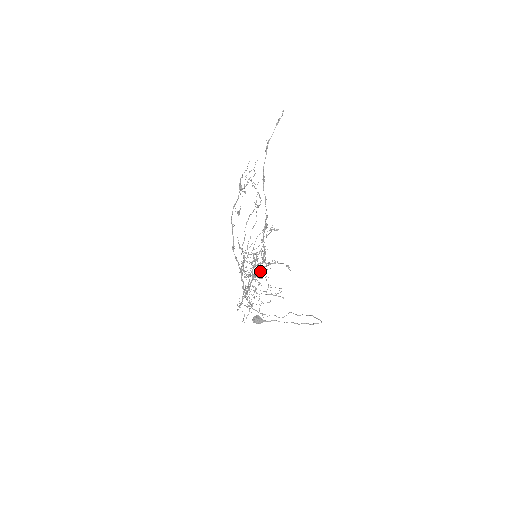
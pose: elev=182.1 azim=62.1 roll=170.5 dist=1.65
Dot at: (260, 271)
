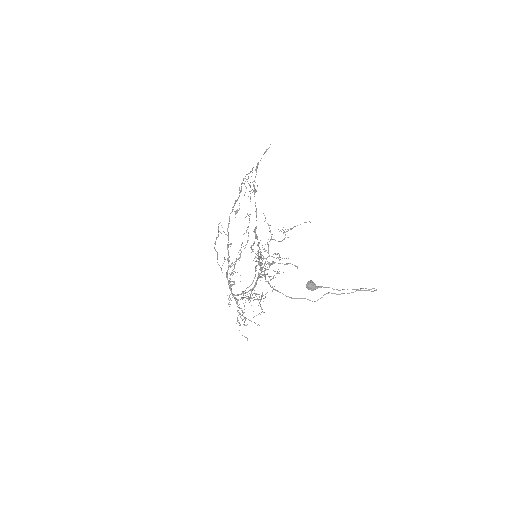
Dot at: occluded
